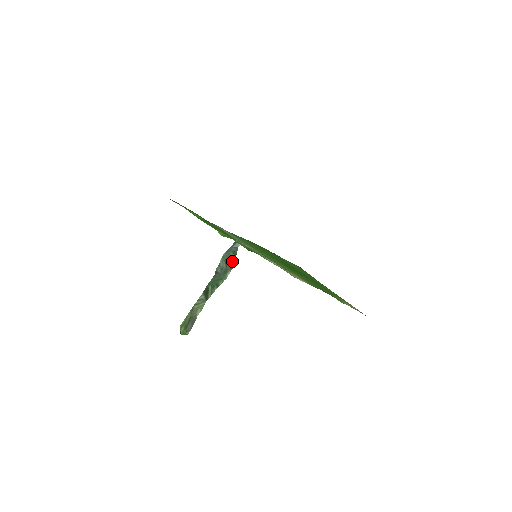
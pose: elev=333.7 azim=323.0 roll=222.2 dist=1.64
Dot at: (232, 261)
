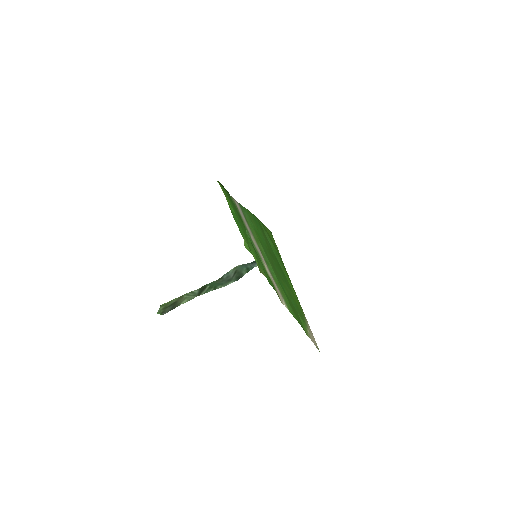
Dot at: (241, 274)
